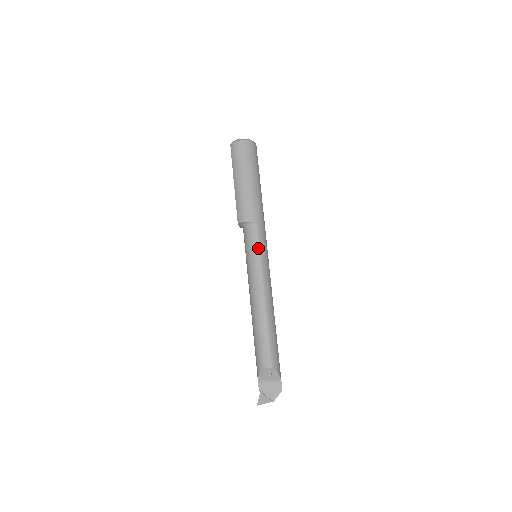
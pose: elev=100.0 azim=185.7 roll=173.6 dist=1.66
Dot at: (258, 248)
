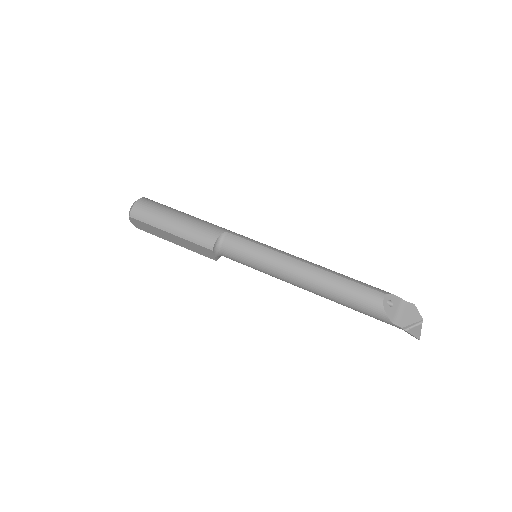
Dot at: (251, 243)
